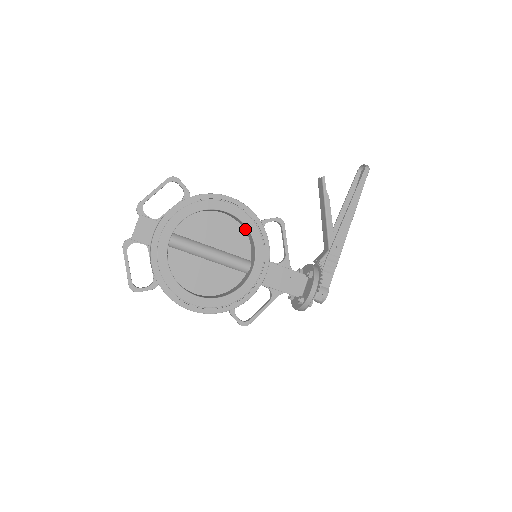
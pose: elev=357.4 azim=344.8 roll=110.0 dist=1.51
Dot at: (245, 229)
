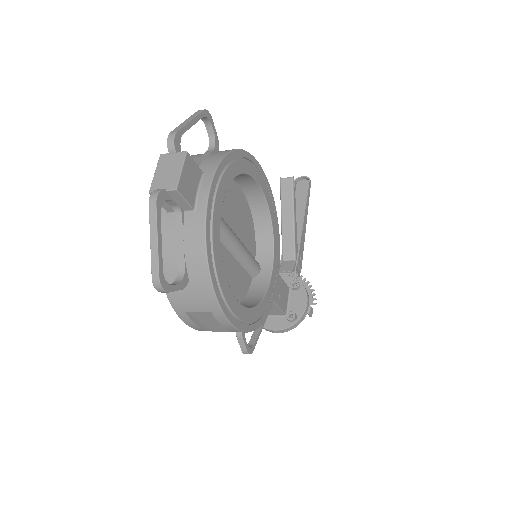
Dot at: (257, 216)
